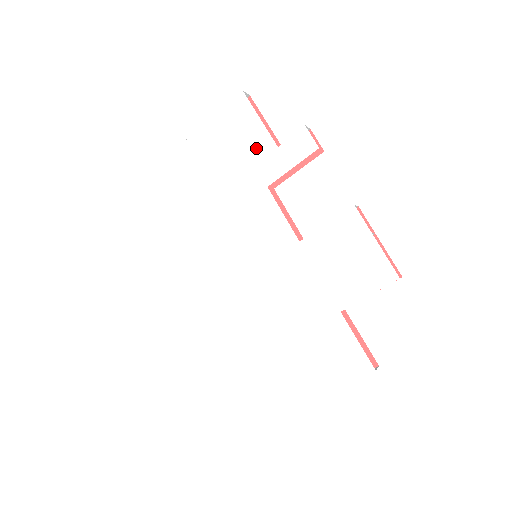
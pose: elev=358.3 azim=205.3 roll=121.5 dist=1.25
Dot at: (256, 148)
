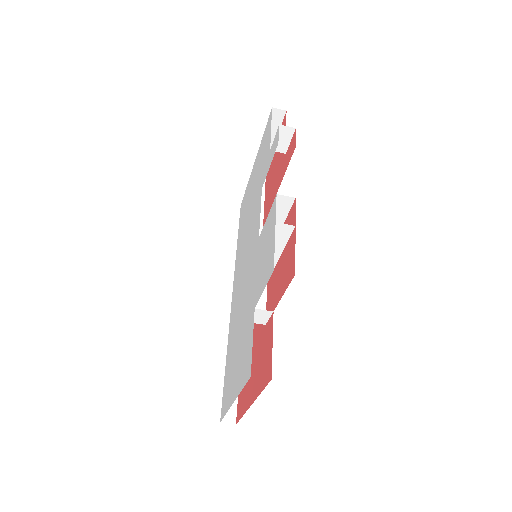
Dot at: (266, 155)
